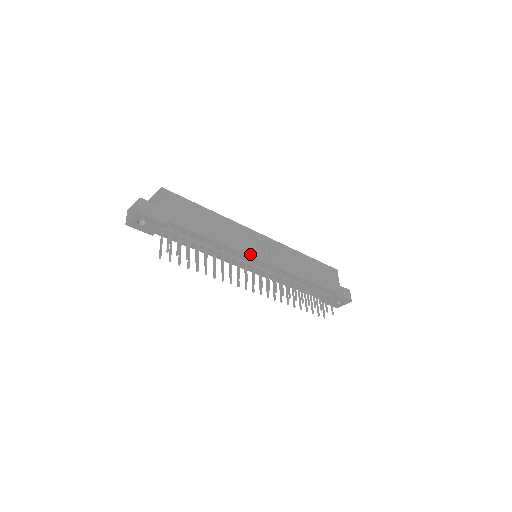
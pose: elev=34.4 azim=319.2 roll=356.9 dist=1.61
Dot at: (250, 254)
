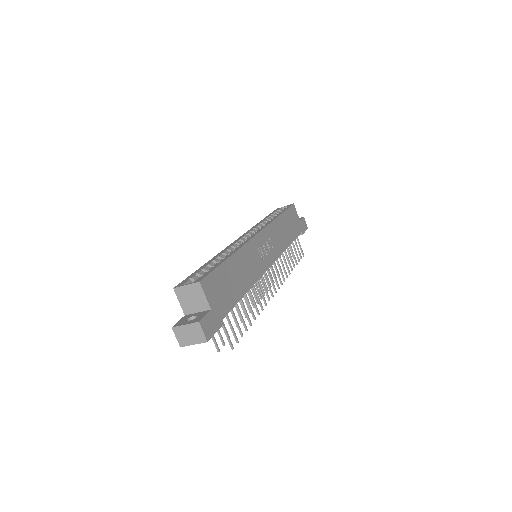
Dot at: (264, 270)
